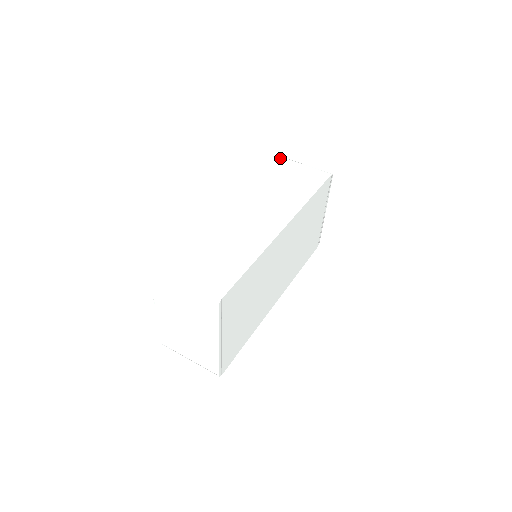
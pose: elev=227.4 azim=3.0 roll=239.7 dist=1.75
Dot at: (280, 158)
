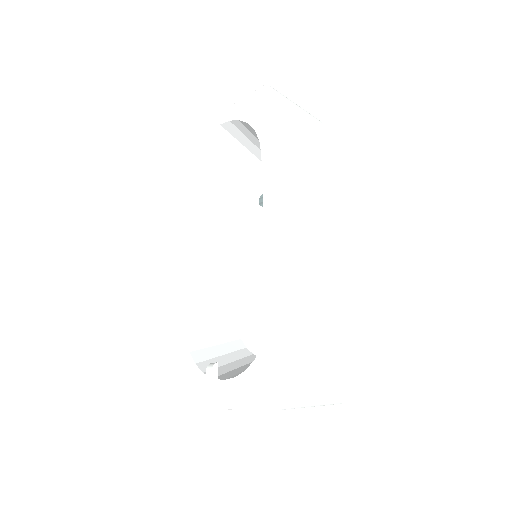
Dot at: (274, 94)
